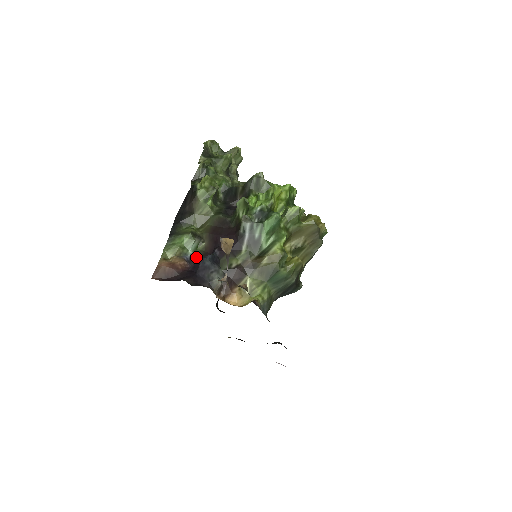
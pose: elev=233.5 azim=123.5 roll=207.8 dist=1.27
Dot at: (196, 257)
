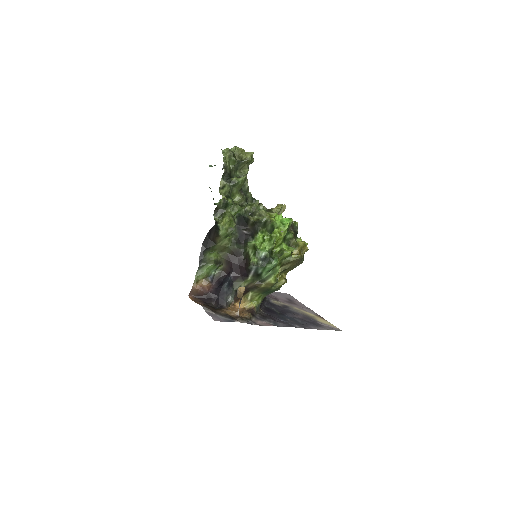
Dot at: (217, 276)
